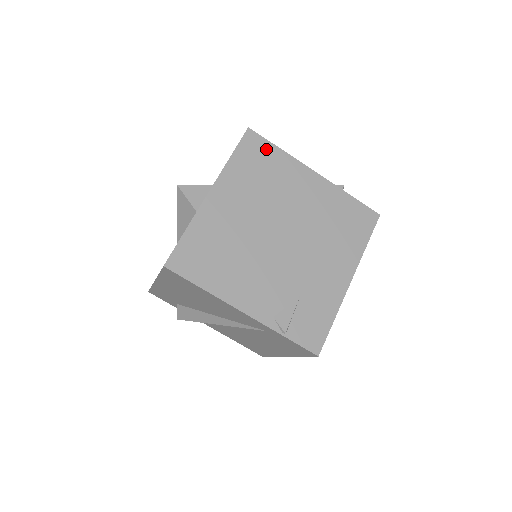
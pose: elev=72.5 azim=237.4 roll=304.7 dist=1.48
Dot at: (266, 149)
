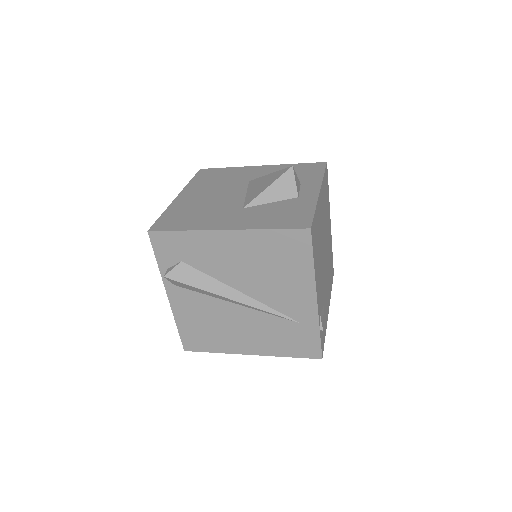
Dot at: occluded
